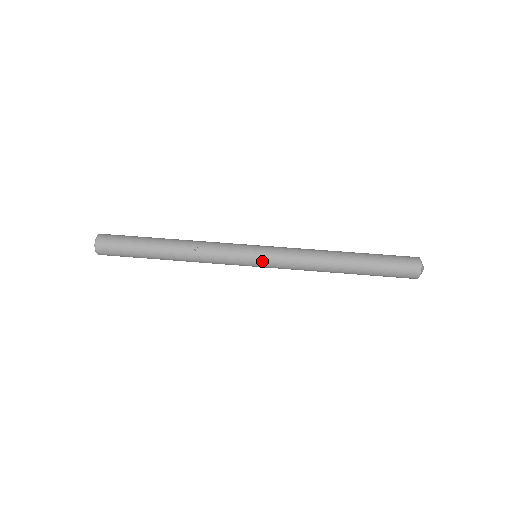
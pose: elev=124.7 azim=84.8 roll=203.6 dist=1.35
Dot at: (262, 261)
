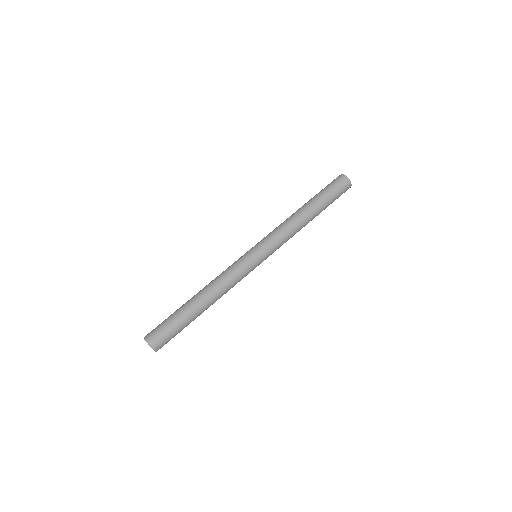
Dot at: (265, 256)
